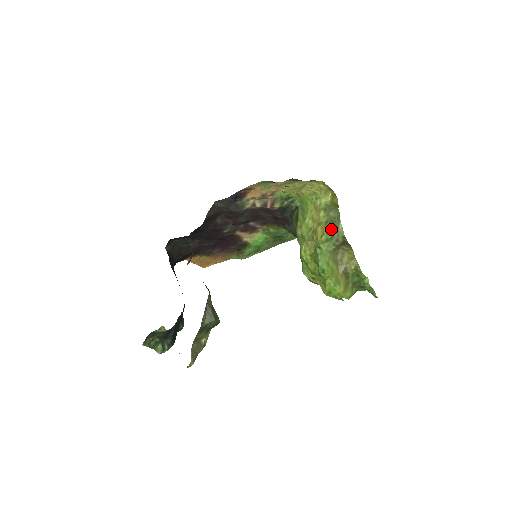
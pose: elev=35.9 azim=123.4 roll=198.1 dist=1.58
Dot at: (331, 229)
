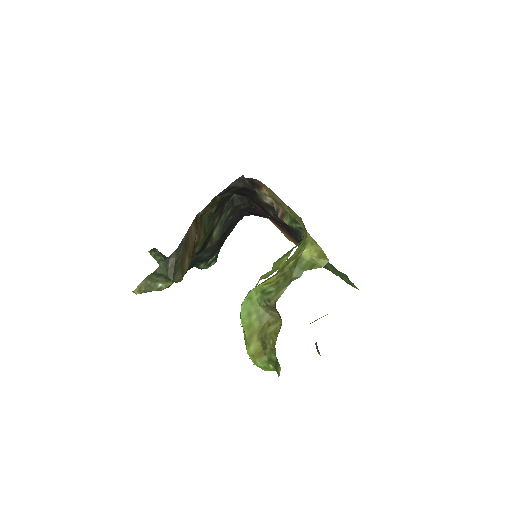
Dot at: (277, 284)
